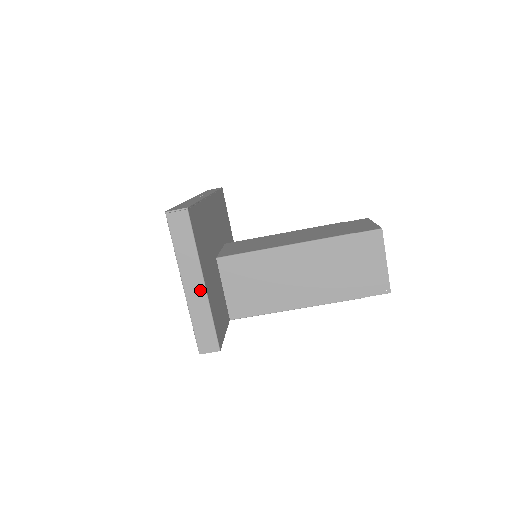
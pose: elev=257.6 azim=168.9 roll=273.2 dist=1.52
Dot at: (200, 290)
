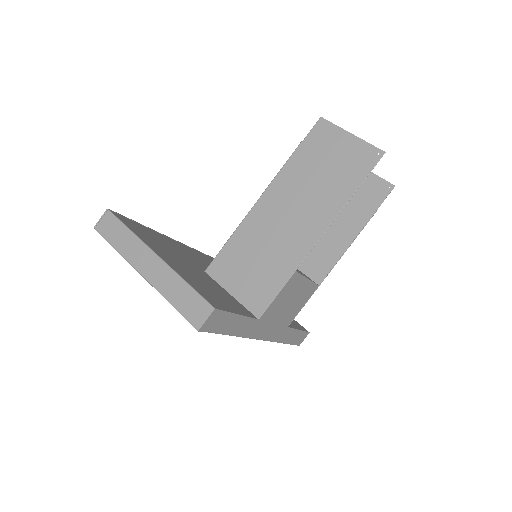
Dot at: (157, 265)
